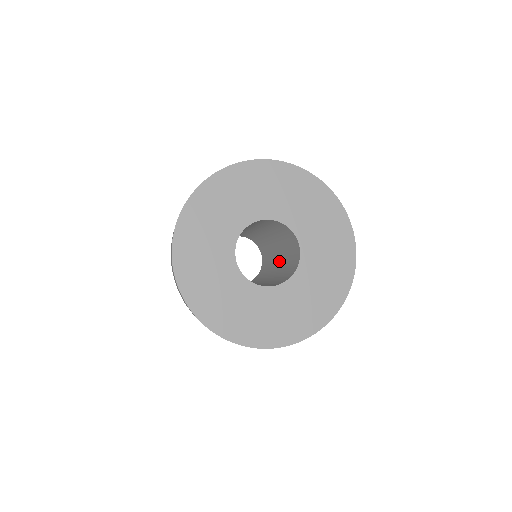
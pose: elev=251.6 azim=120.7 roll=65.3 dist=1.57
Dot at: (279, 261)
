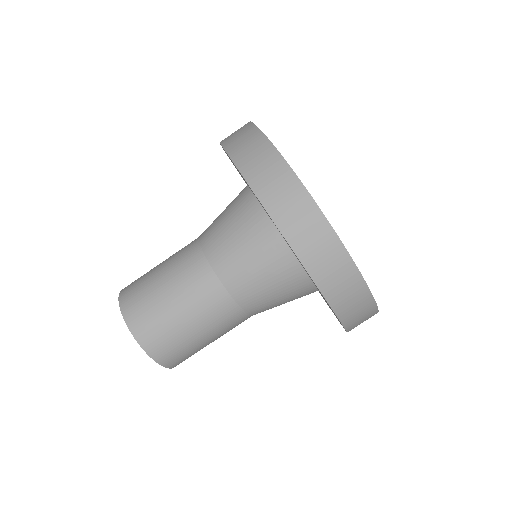
Dot at: occluded
